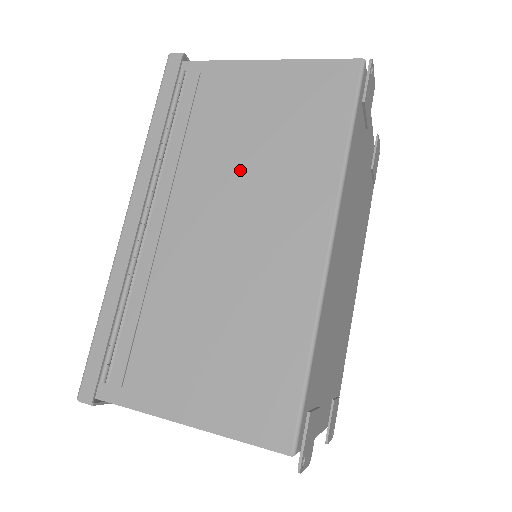
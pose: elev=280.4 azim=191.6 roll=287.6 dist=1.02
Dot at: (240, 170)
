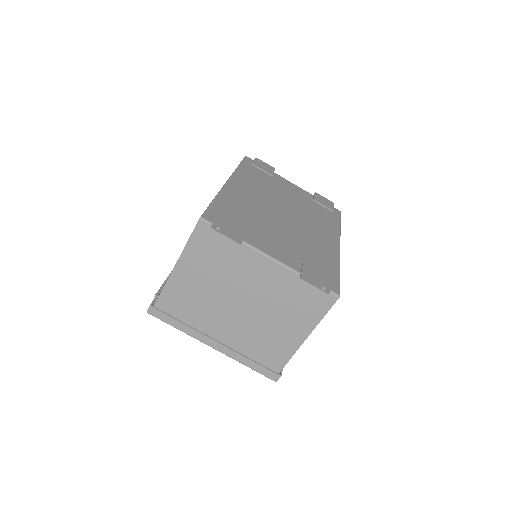
Dot at: occluded
